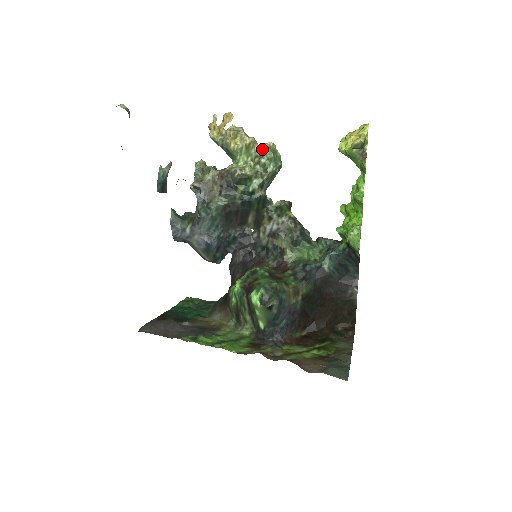
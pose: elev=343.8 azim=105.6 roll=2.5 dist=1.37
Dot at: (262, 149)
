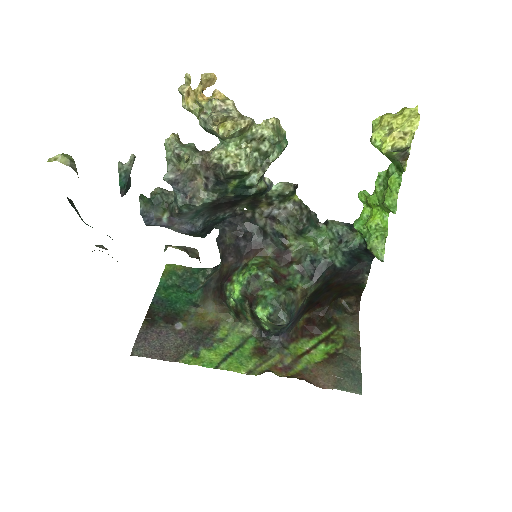
Dot at: (263, 133)
